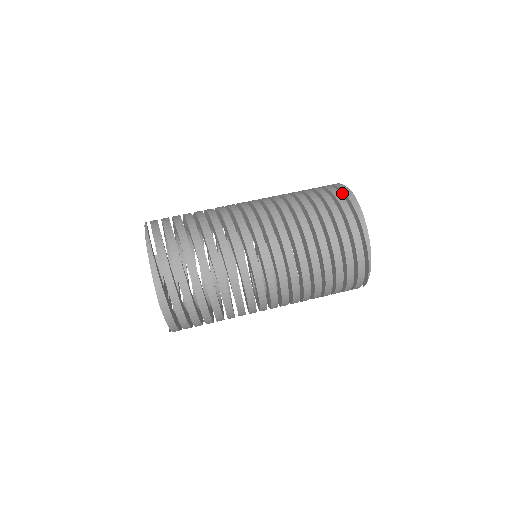
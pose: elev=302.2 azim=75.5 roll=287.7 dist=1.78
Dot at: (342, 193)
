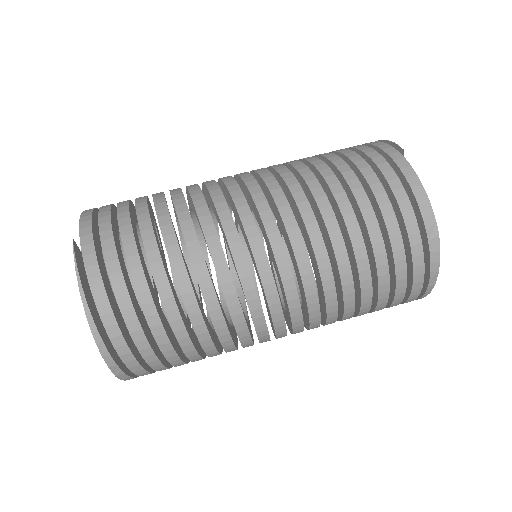
Dot at: (421, 223)
